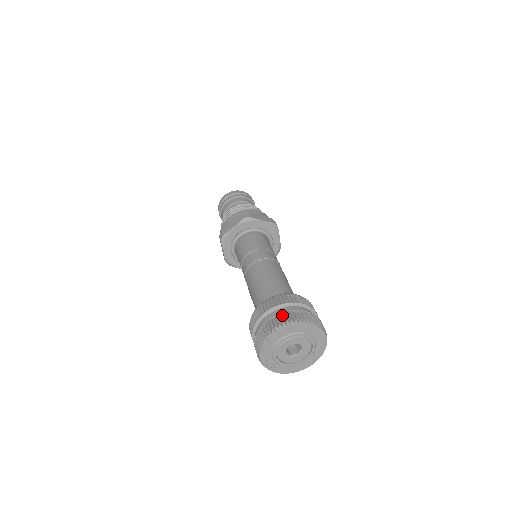
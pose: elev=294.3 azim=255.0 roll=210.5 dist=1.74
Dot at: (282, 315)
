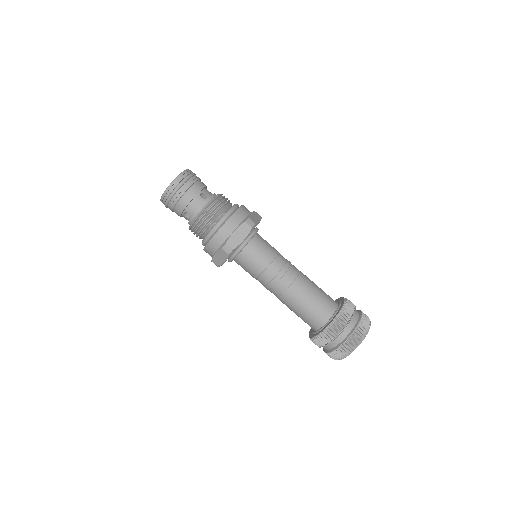
Dot at: (358, 326)
